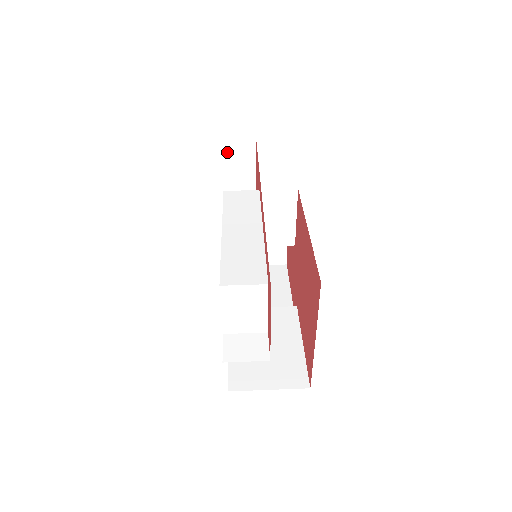
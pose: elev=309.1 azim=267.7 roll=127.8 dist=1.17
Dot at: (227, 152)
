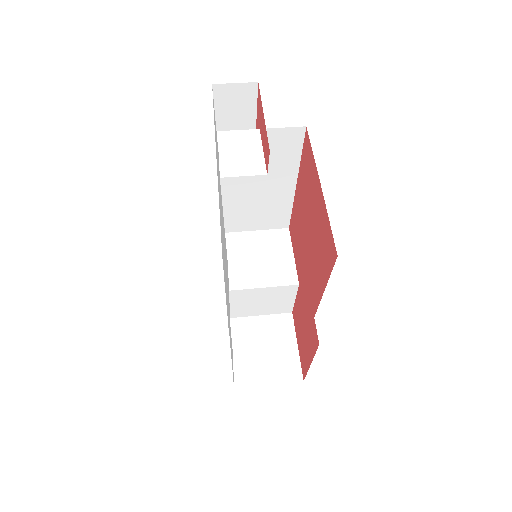
Dot at: occluded
